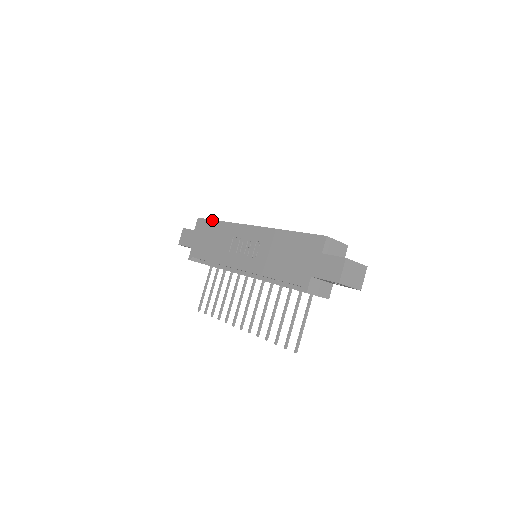
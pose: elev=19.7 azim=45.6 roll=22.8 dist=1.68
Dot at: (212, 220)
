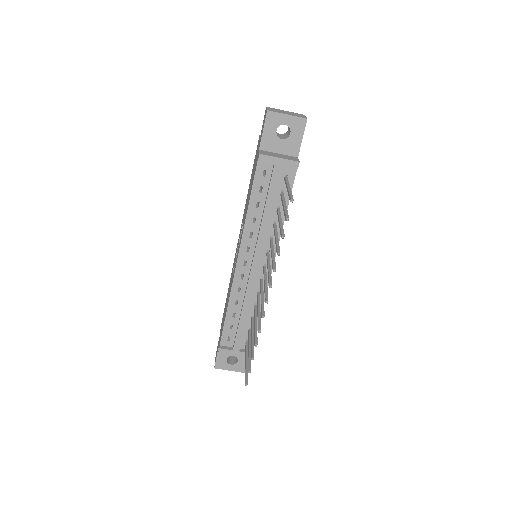
Dot at: occluded
